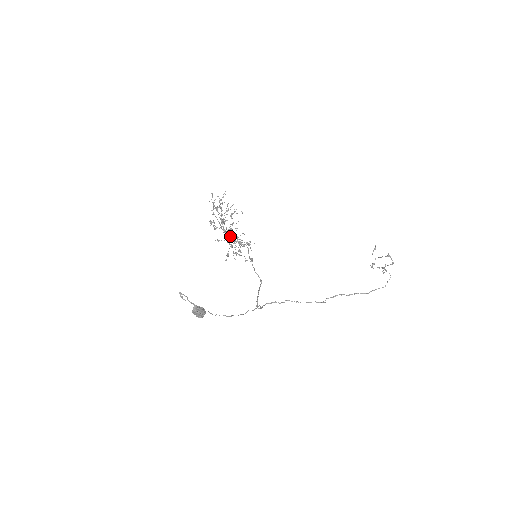
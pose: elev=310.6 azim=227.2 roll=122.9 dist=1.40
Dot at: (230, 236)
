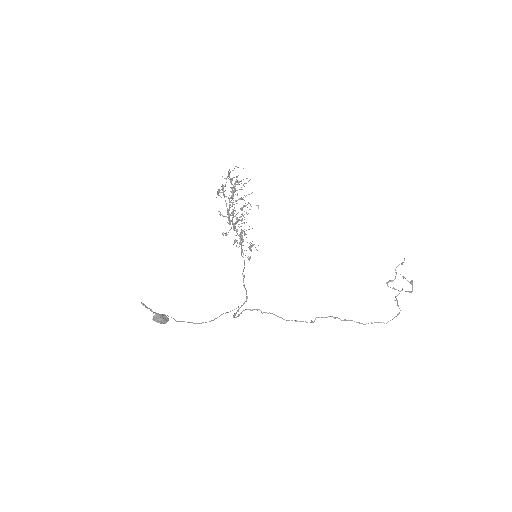
Dot at: (234, 225)
